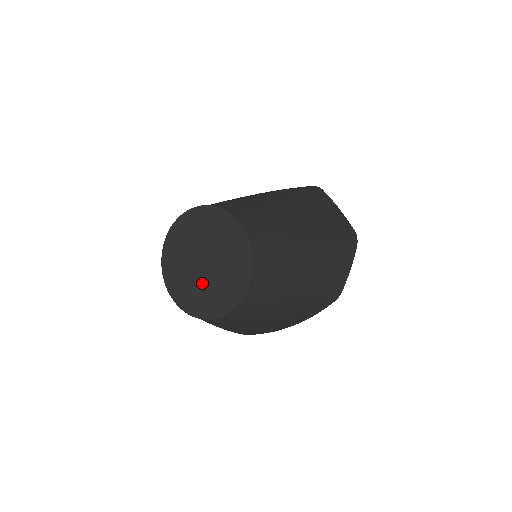
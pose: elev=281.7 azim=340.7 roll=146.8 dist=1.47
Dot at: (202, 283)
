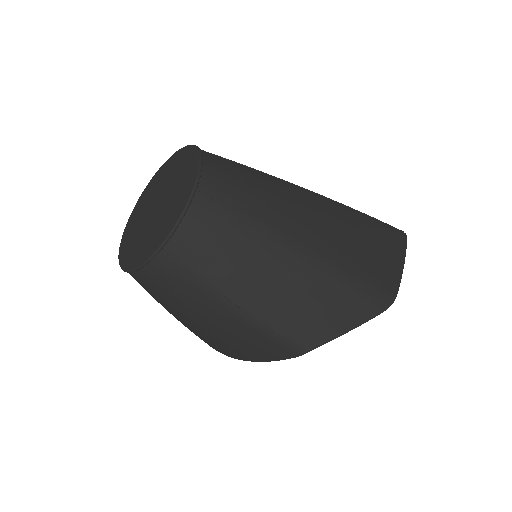
Dot at: (143, 228)
